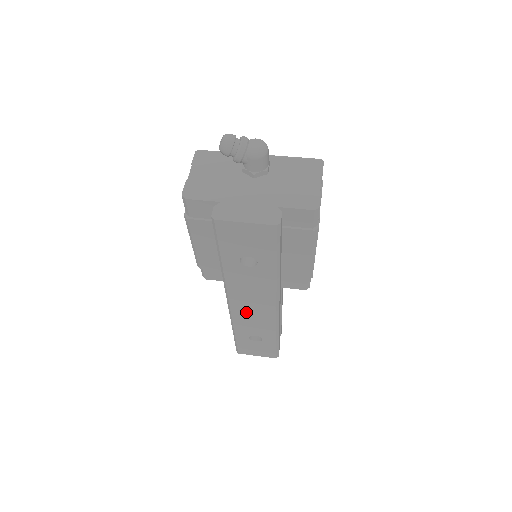
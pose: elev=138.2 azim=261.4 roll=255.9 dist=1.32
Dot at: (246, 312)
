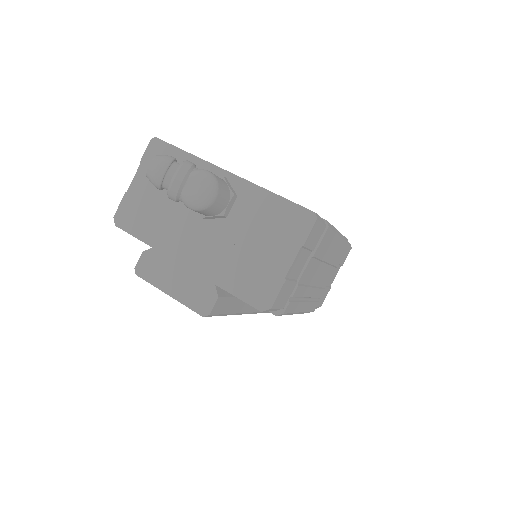
Dot at: occluded
